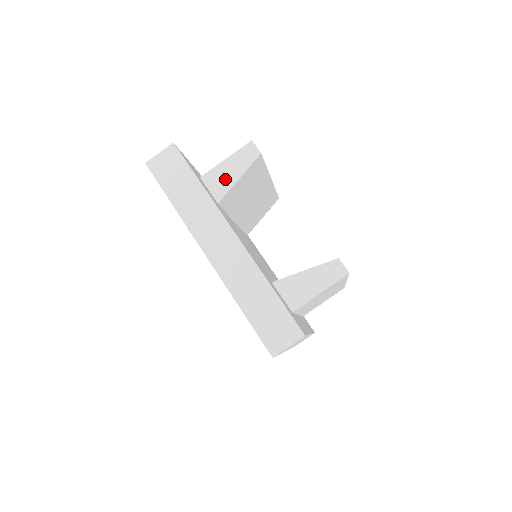
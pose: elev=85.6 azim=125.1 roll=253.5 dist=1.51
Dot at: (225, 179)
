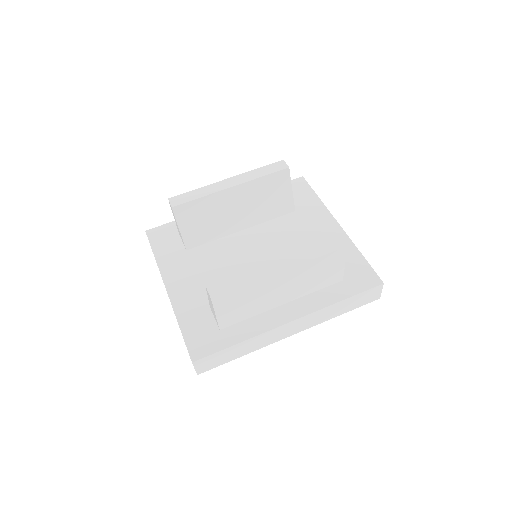
Dot at: (179, 232)
